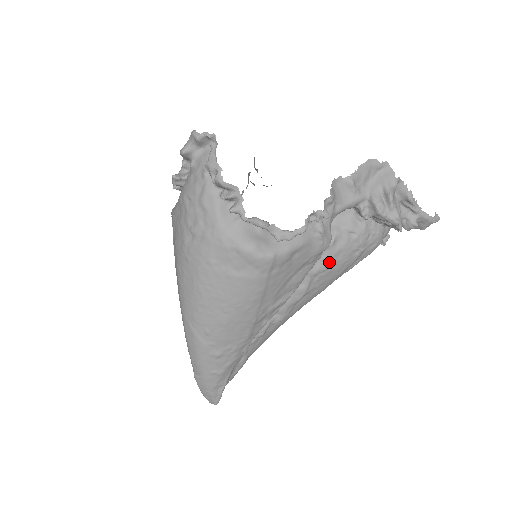
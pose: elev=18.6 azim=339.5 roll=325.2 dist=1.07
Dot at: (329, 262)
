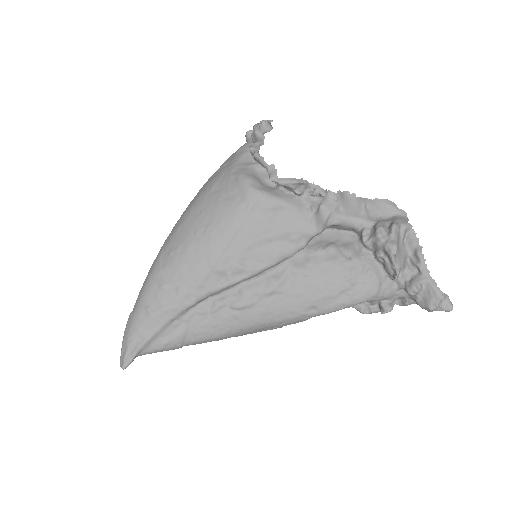
Dot at: (313, 268)
